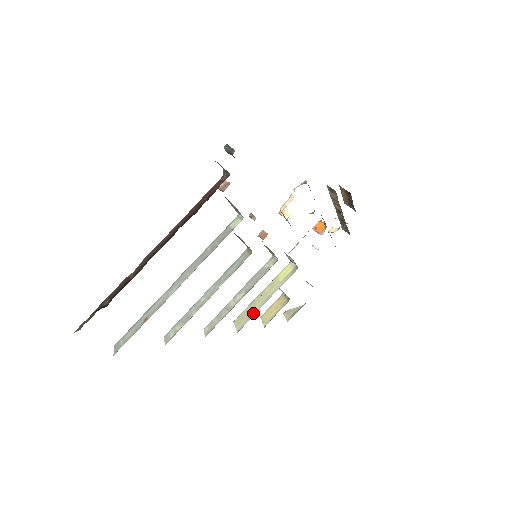
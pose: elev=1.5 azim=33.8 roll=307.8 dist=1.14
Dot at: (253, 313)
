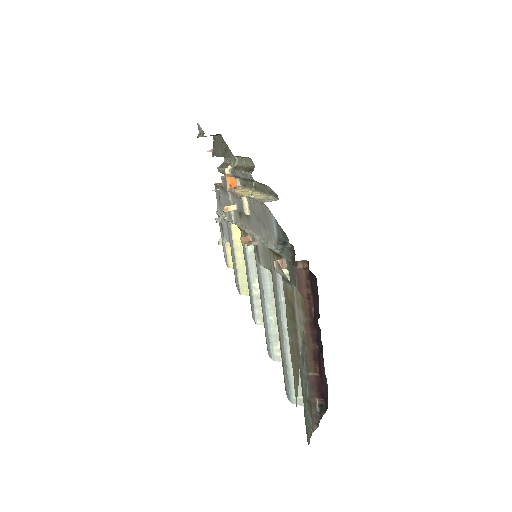
Dot at: occluded
